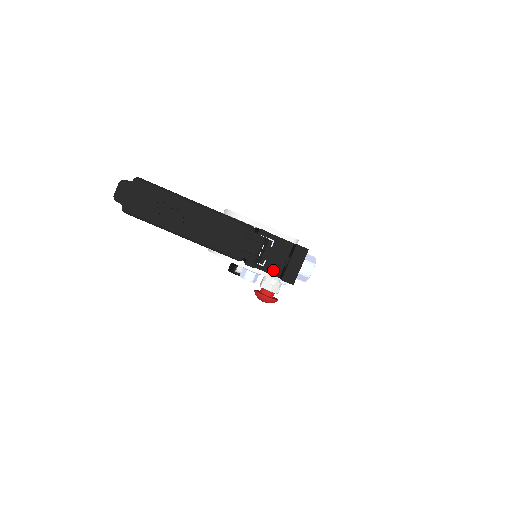
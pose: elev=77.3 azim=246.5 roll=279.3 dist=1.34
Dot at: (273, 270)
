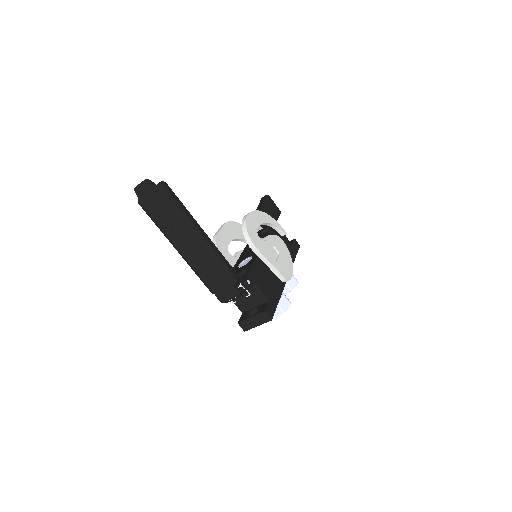
Dot at: (241, 306)
